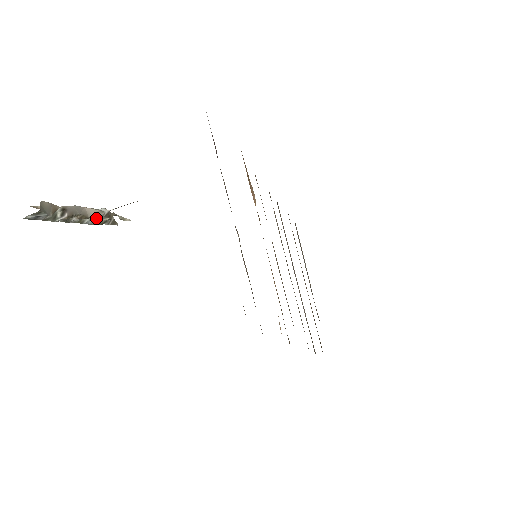
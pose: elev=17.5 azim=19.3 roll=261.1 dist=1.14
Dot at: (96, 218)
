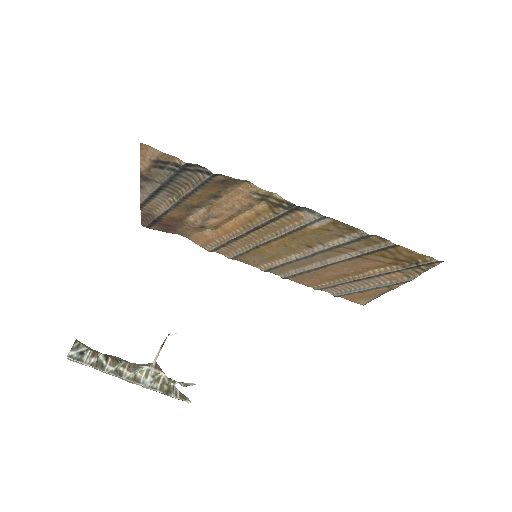
Dot at: (150, 375)
